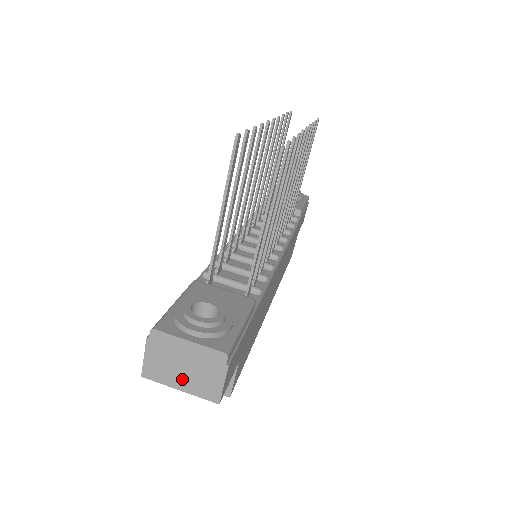
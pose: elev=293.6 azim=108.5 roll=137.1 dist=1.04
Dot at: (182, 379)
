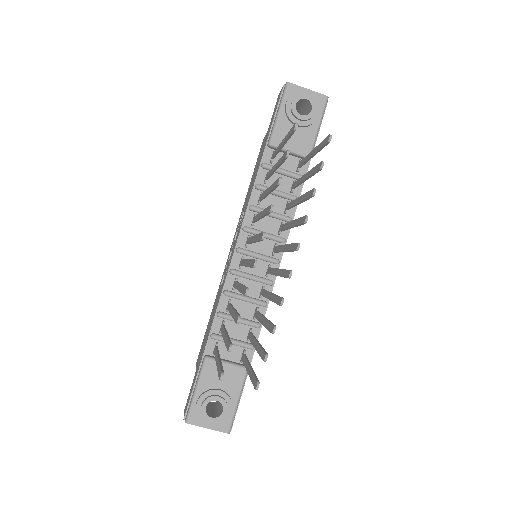
Dot at: occluded
